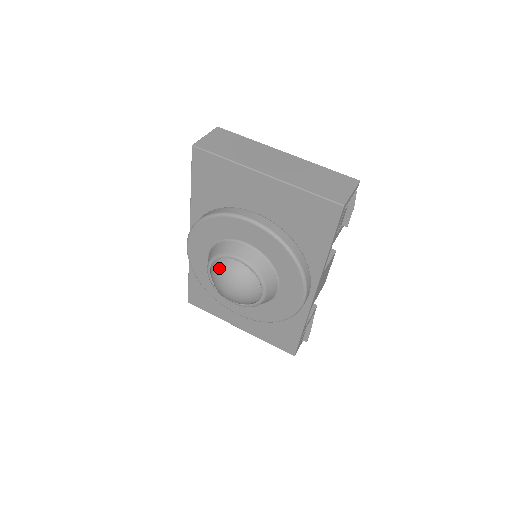
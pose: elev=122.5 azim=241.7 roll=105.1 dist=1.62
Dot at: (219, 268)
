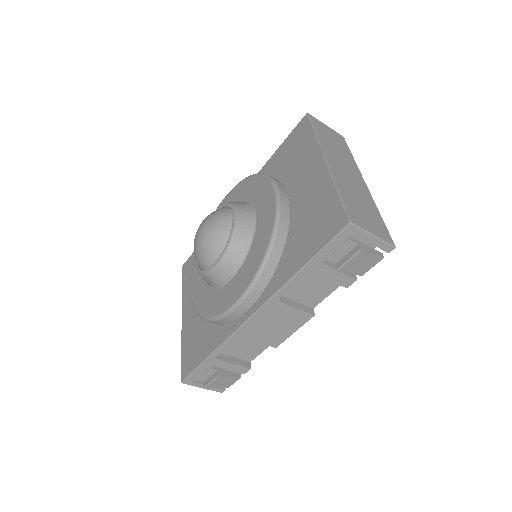
Dot at: (217, 210)
